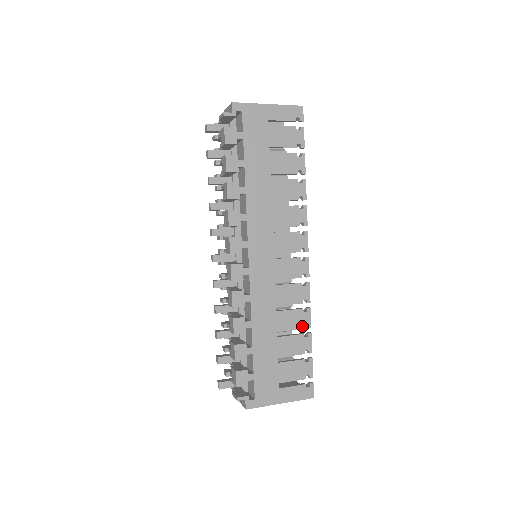
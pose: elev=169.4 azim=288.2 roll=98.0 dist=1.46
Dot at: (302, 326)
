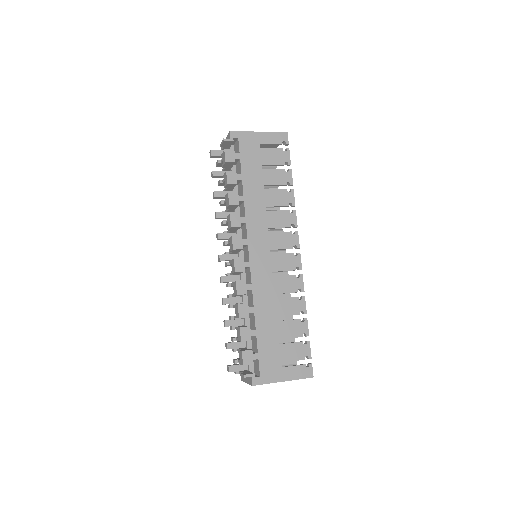
Dot at: (298, 312)
